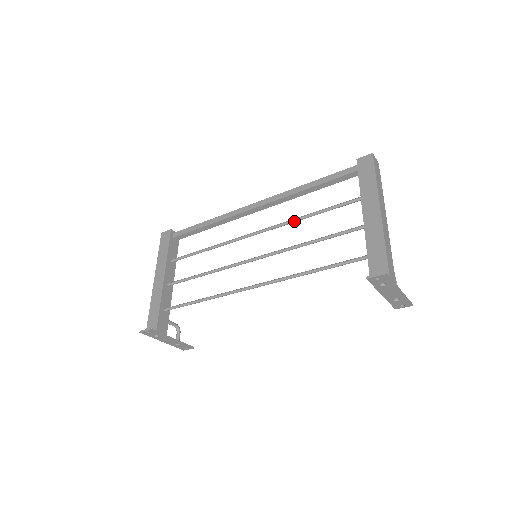
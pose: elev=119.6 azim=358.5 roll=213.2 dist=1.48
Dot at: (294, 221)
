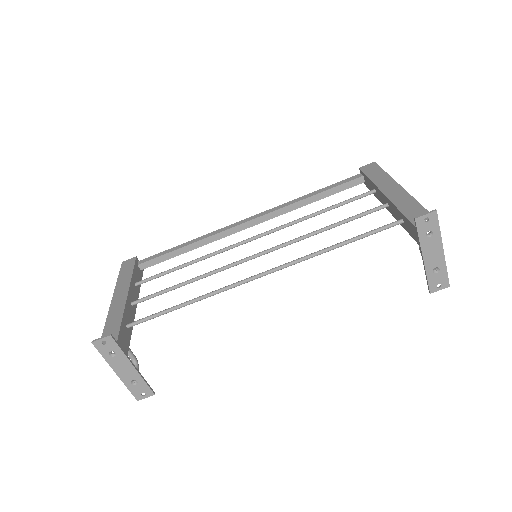
Dot at: (300, 220)
